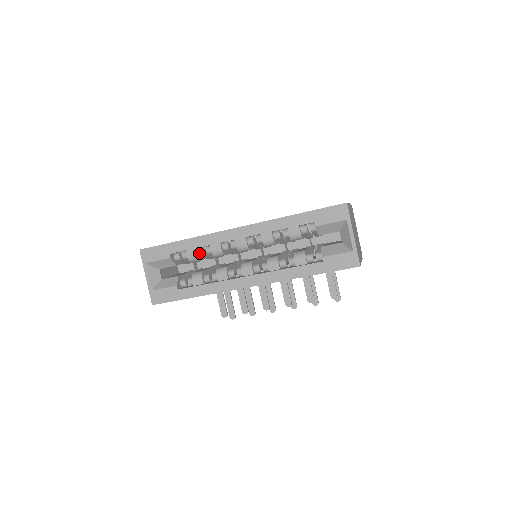
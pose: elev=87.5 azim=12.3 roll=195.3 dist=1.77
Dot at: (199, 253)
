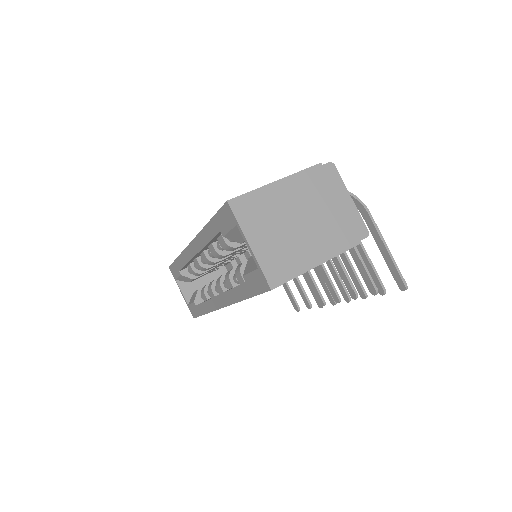
Dot at: (195, 267)
